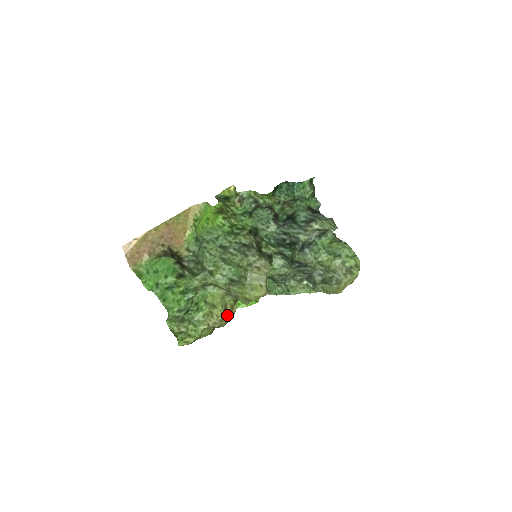
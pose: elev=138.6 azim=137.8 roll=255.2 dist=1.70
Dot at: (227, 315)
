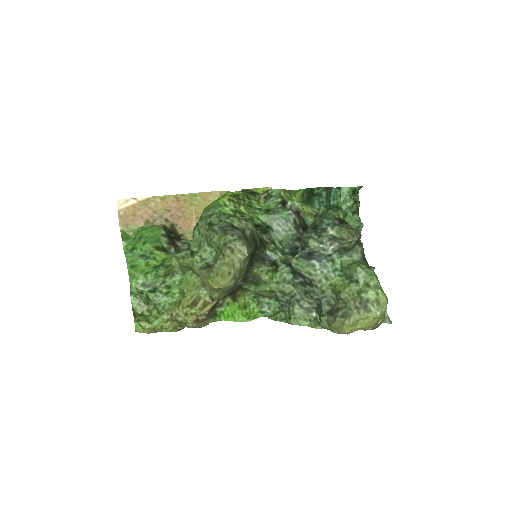
Dot at: (195, 310)
